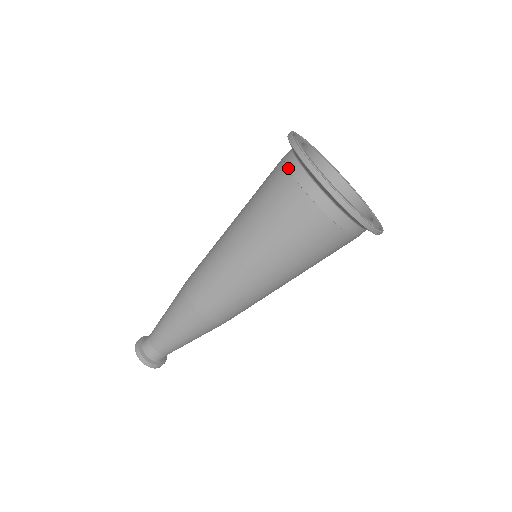
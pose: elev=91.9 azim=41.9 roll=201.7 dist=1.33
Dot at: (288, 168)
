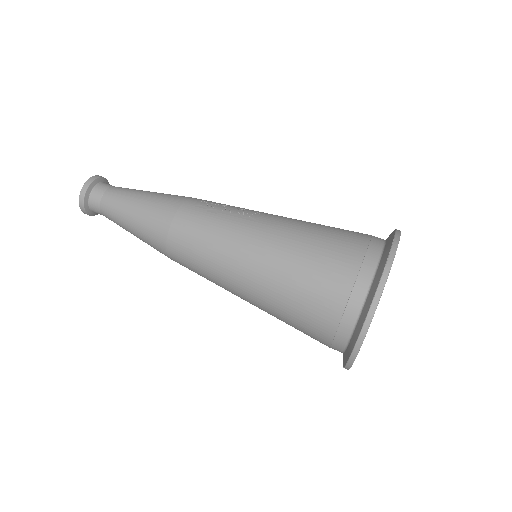
Dot at: (358, 275)
